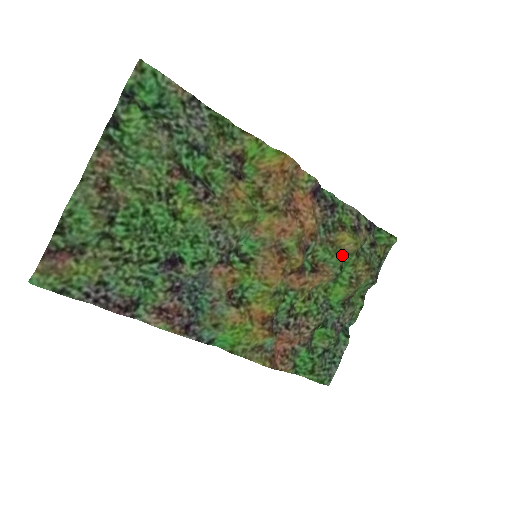
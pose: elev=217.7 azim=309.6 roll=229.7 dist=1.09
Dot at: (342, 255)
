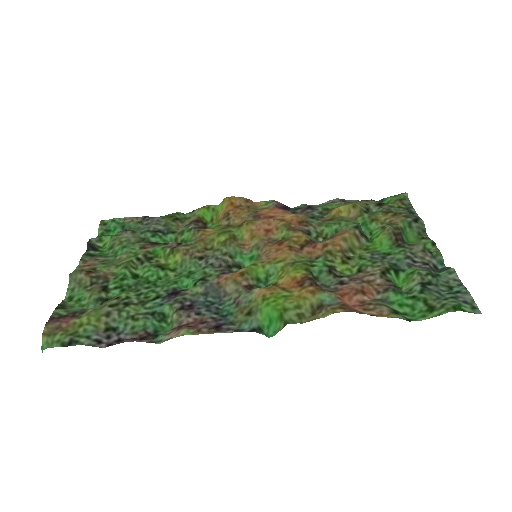
Dot at: (352, 221)
